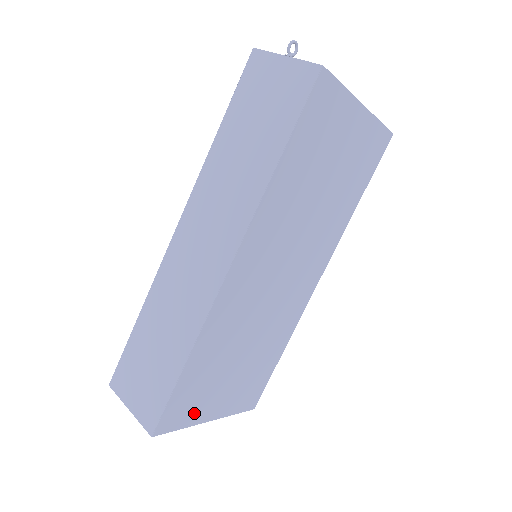
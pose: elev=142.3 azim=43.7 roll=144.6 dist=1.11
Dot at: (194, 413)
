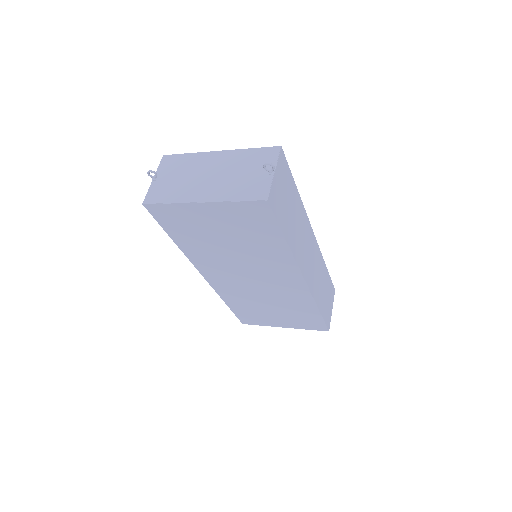
Dot at: (263, 322)
